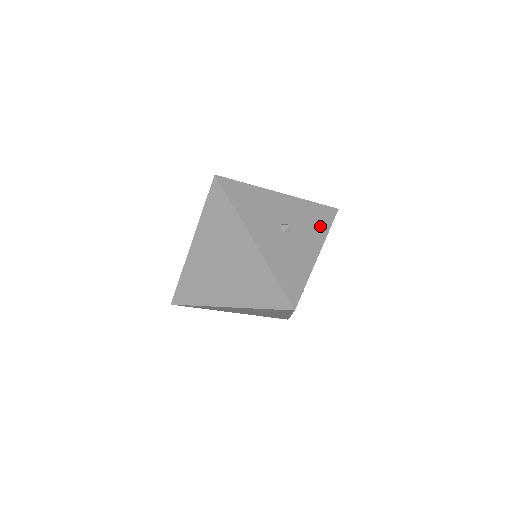
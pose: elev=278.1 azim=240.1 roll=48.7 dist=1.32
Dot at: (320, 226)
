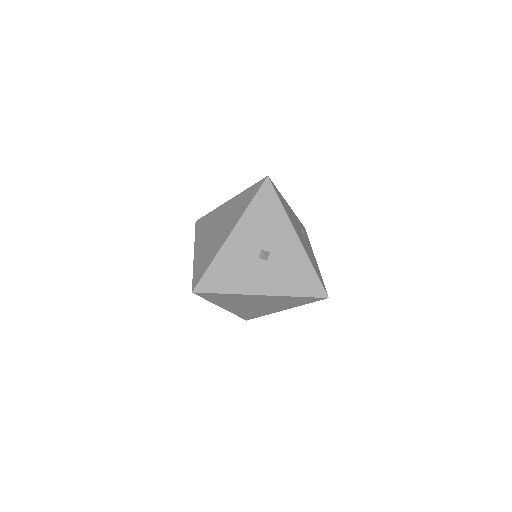
Dot at: (276, 214)
